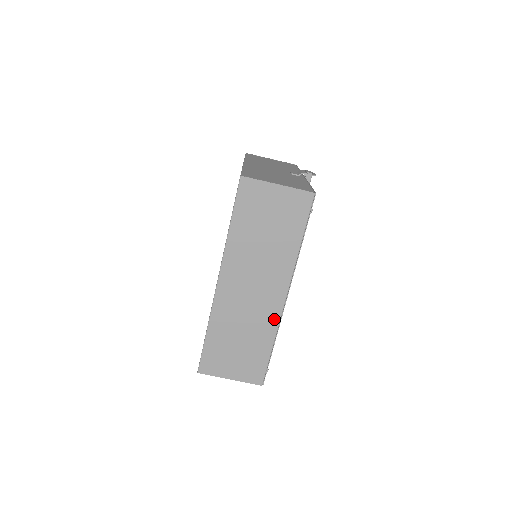
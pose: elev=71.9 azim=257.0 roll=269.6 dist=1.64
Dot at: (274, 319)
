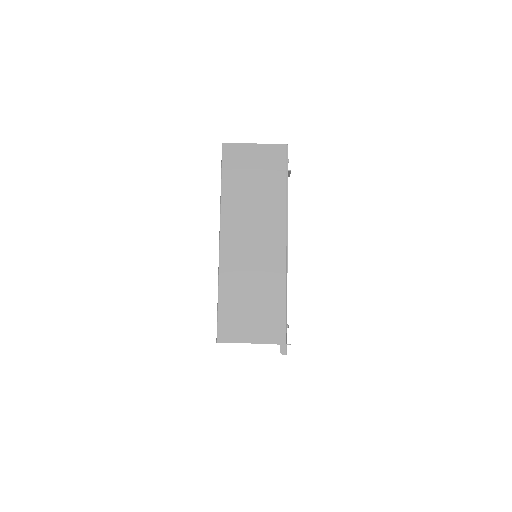
Dot at: (280, 266)
